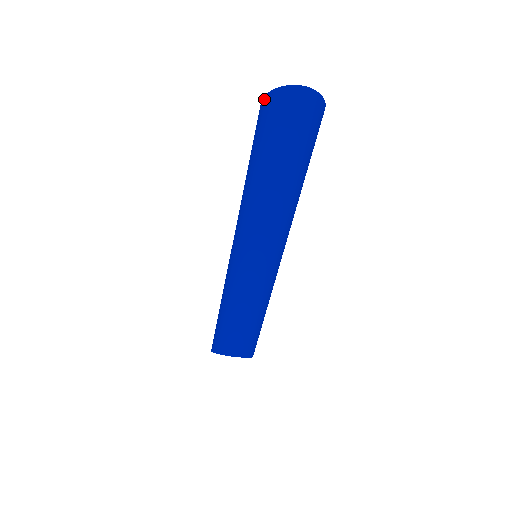
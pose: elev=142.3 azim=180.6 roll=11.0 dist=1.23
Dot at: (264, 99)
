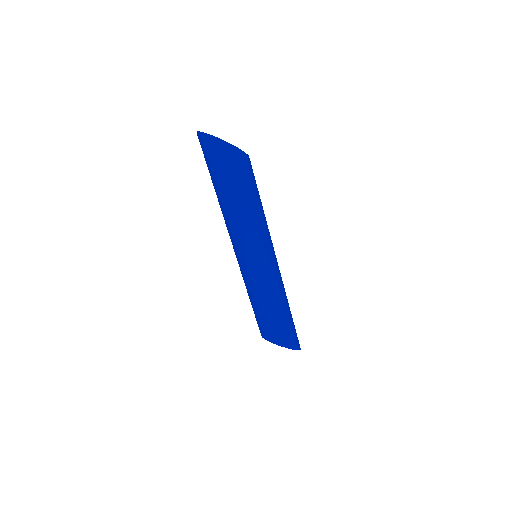
Dot at: occluded
